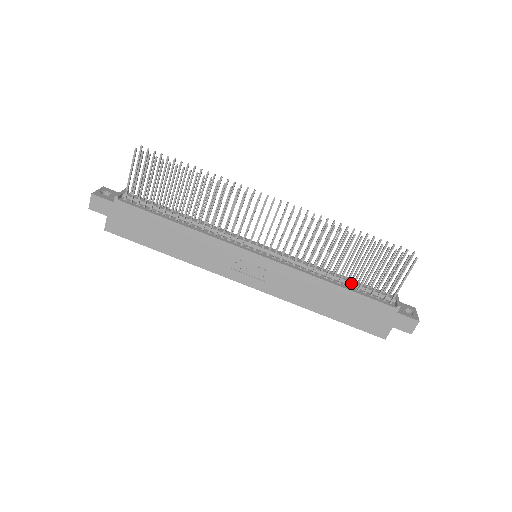
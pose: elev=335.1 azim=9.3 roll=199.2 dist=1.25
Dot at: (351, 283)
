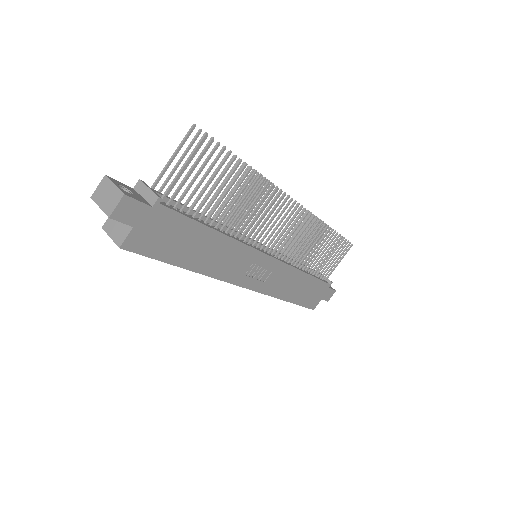
Dot at: occluded
